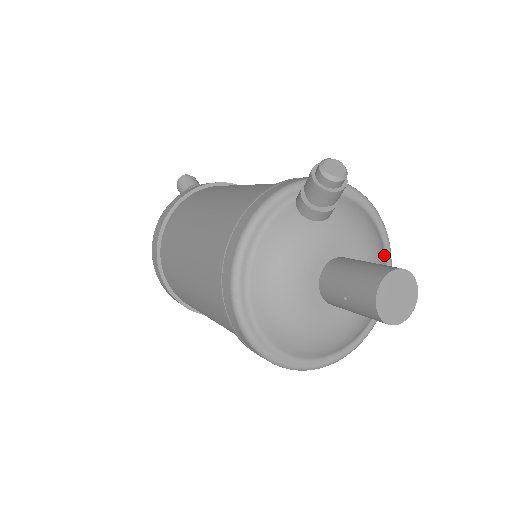
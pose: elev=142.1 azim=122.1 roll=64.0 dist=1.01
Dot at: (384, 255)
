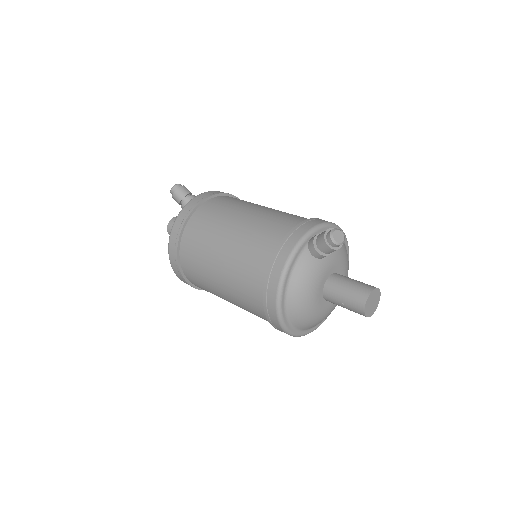
Dot at: occluded
